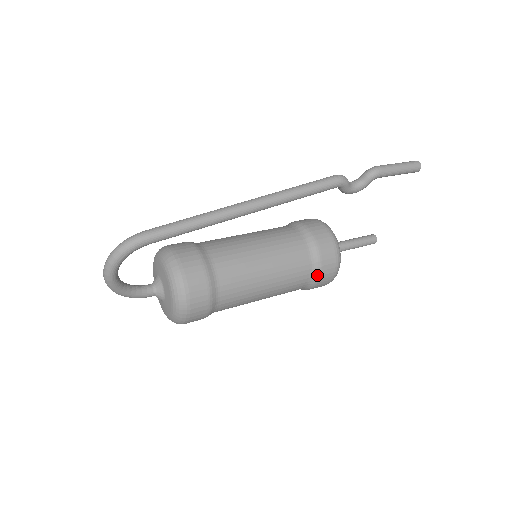
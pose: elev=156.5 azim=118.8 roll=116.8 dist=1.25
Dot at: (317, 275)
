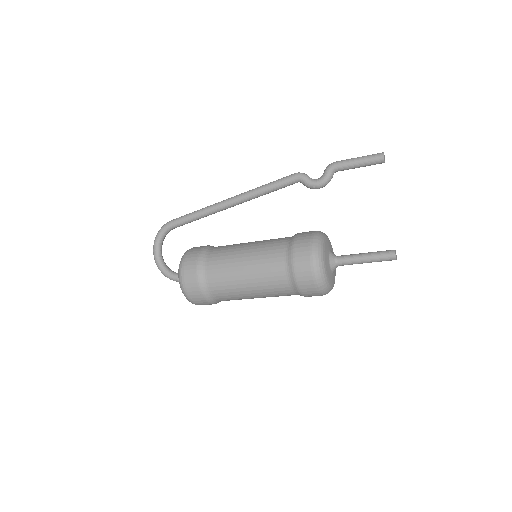
Dot at: (291, 257)
